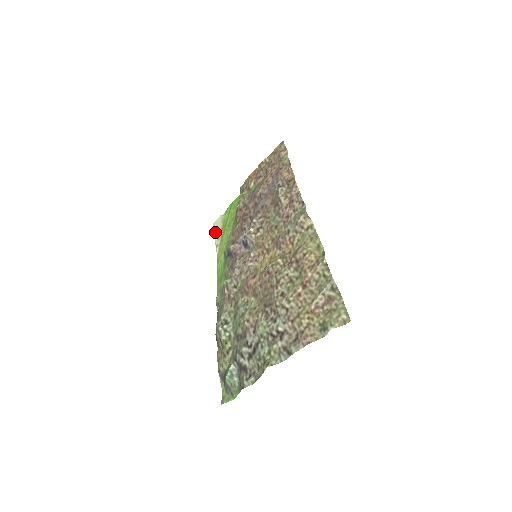
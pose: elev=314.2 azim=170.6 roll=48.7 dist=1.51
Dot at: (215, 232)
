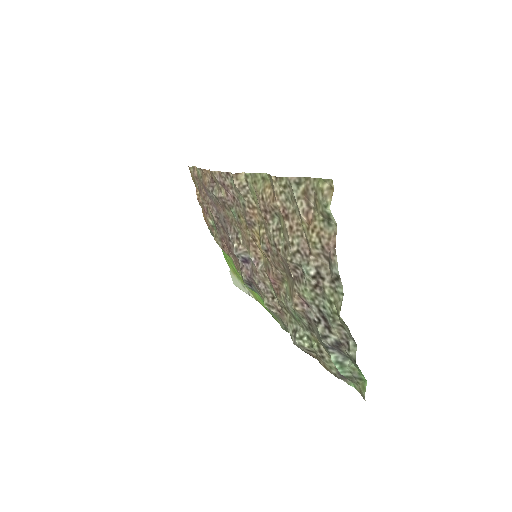
Dot at: (239, 287)
